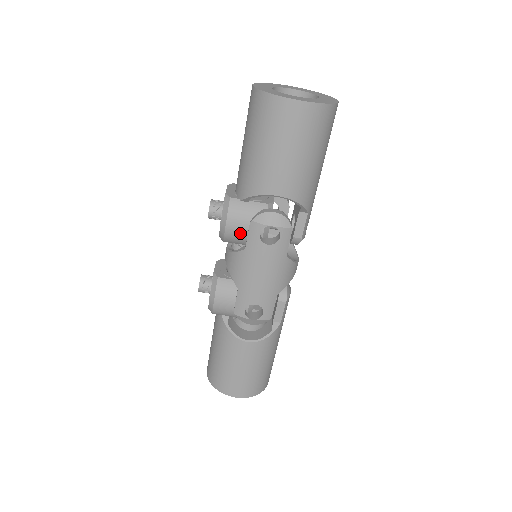
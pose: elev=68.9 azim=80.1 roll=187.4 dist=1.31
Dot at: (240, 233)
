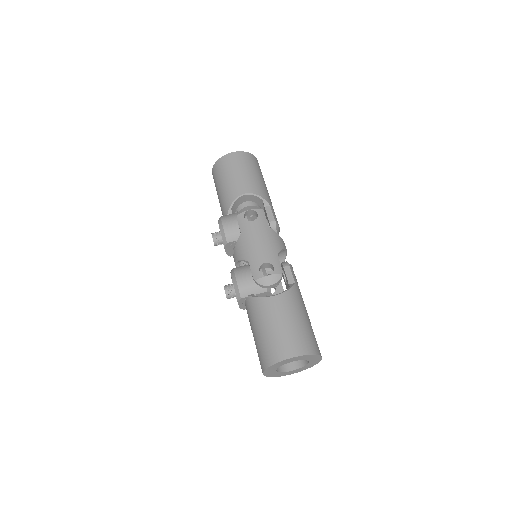
Dot at: (234, 227)
